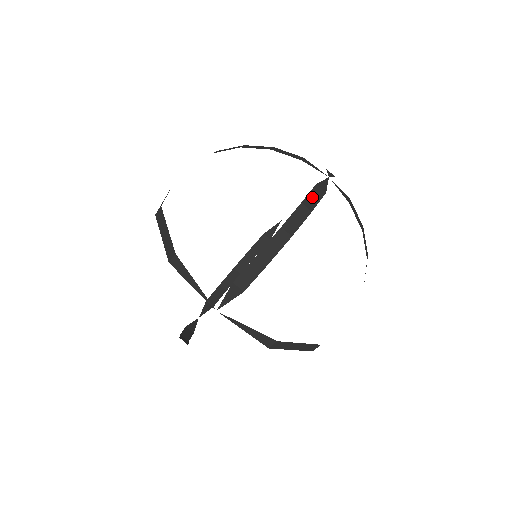
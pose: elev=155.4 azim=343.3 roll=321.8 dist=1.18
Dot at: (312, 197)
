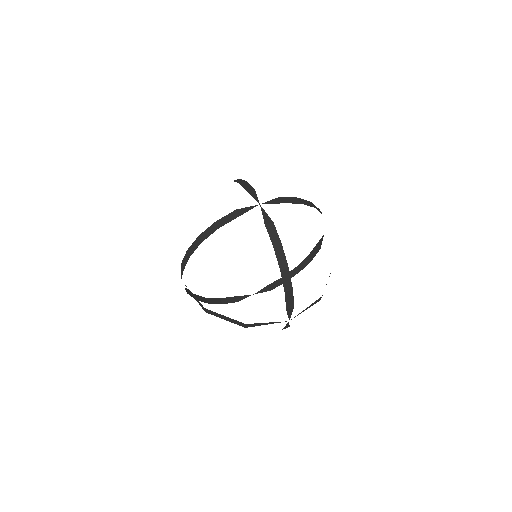
Dot at: (226, 218)
